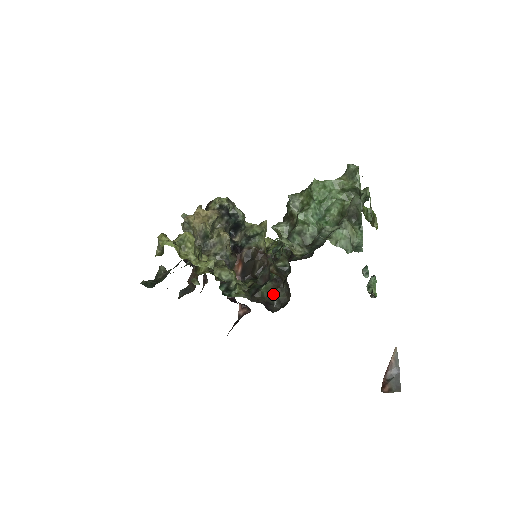
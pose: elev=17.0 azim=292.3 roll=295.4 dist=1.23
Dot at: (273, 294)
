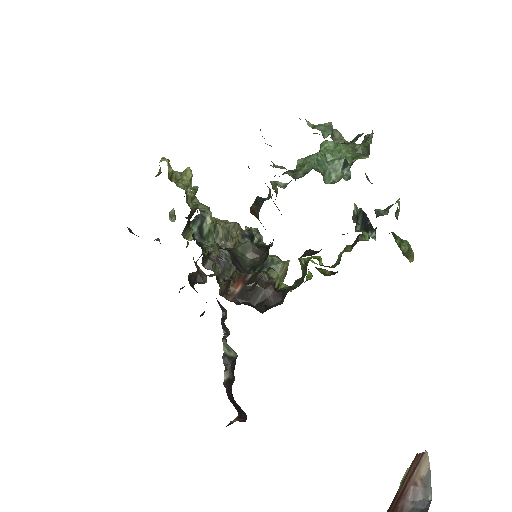
Dot at: (249, 261)
